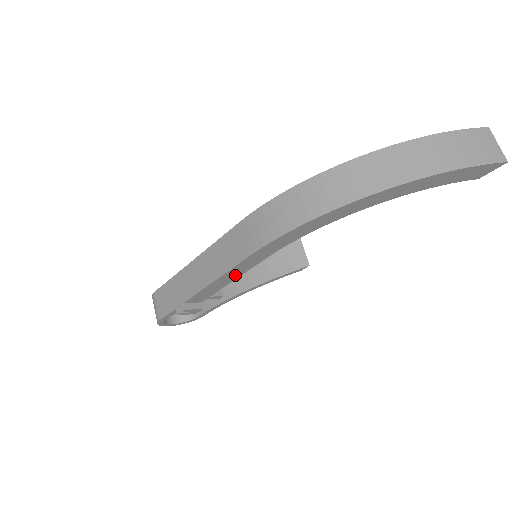
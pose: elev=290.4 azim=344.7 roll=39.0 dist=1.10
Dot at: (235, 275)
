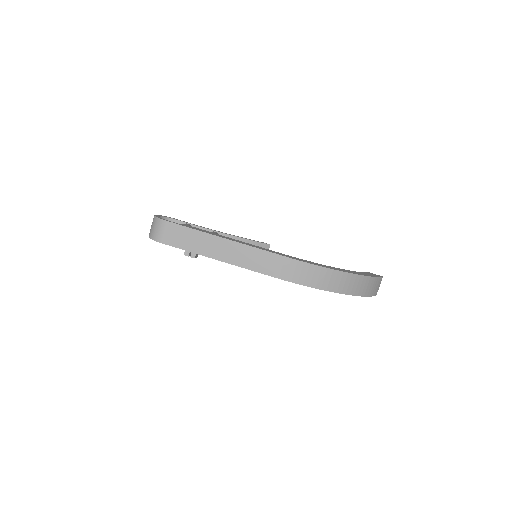
Dot at: occluded
